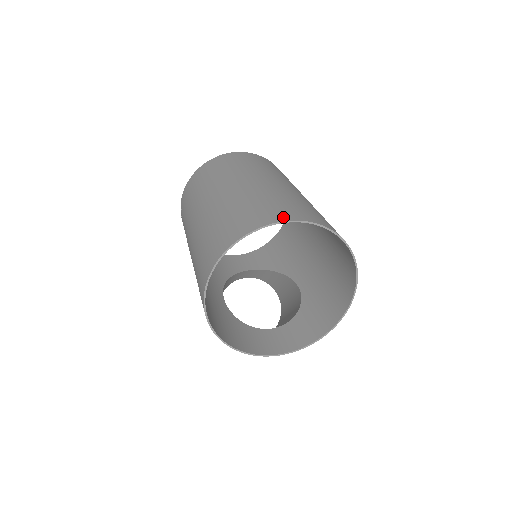
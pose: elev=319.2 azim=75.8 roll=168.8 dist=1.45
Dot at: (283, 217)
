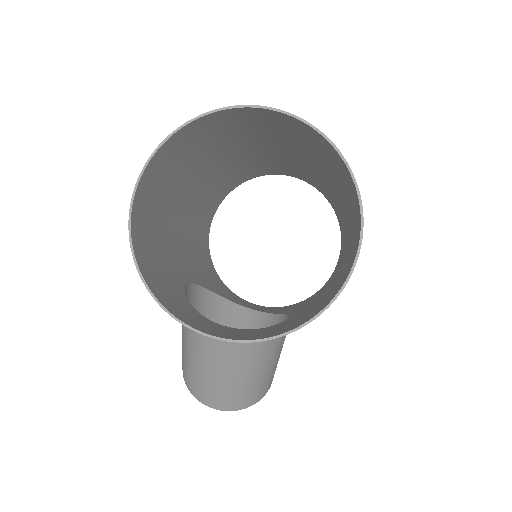
Dot at: (284, 114)
